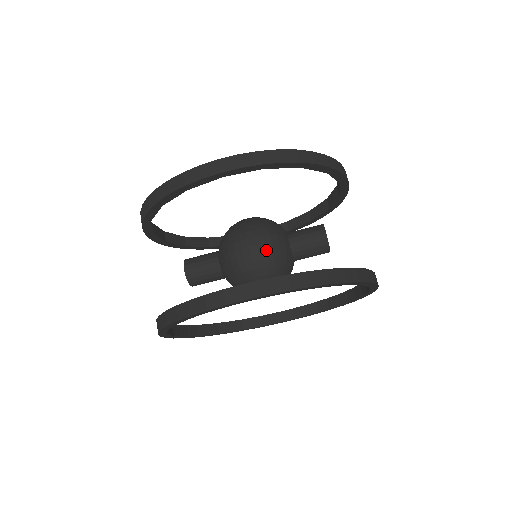
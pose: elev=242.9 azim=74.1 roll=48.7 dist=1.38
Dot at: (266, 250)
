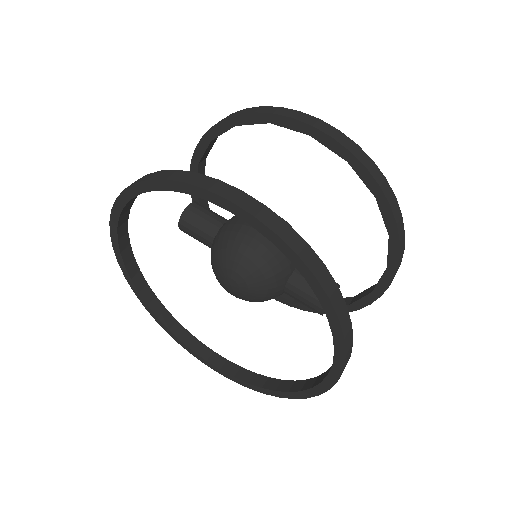
Dot at: occluded
